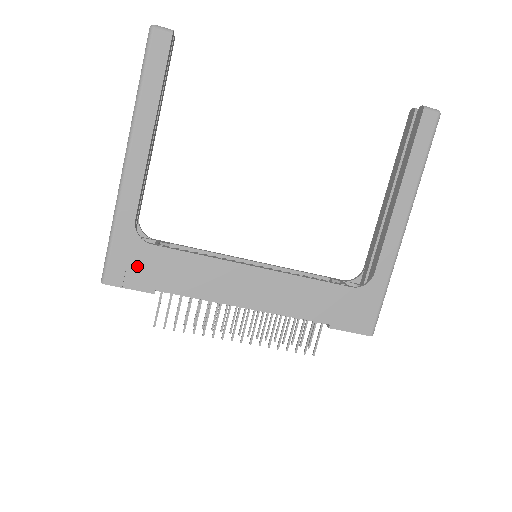
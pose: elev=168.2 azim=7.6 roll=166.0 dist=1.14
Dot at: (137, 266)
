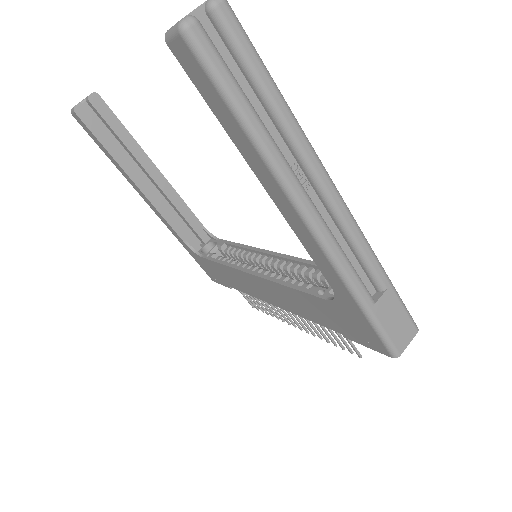
Dot at: (211, 271)
